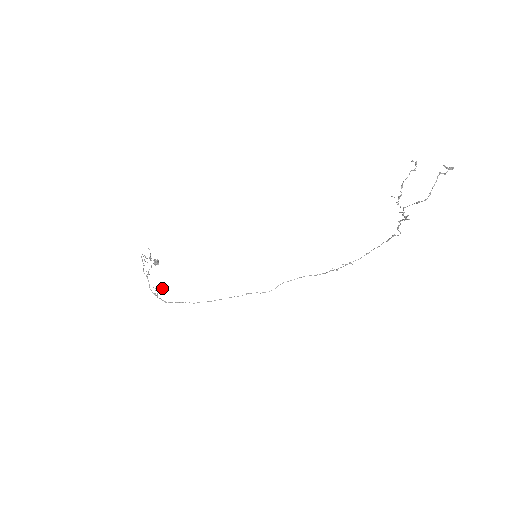
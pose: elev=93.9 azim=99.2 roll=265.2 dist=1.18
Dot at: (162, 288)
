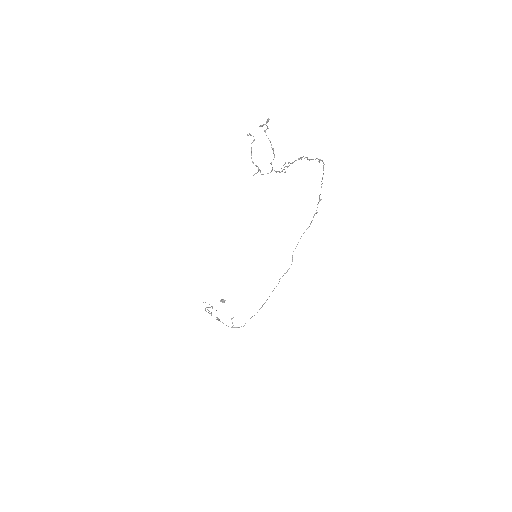
Dot at: occluded
